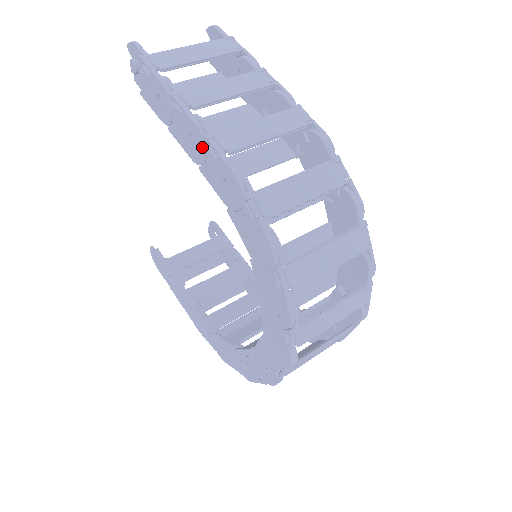
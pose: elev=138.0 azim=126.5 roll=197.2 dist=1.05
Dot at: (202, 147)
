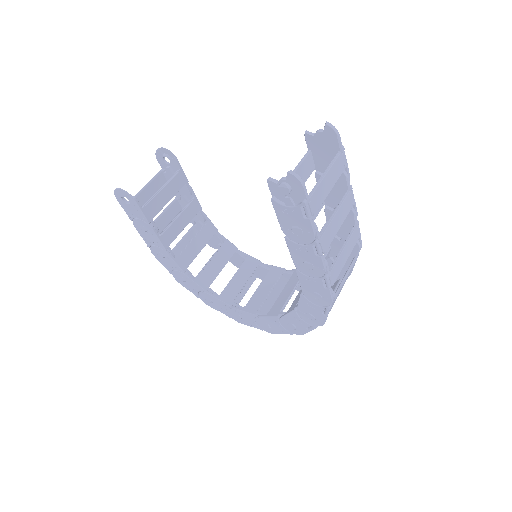
Dot at: (317, 276)
